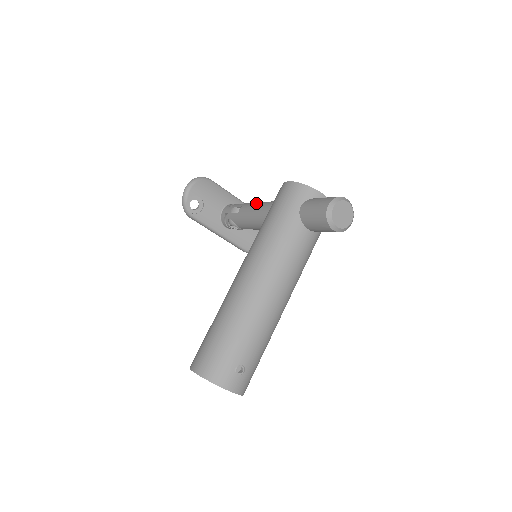
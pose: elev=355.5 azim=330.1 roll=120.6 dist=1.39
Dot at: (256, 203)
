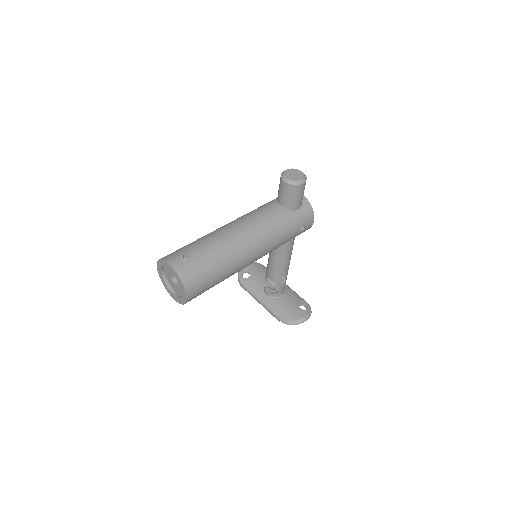
Dot at: occluded
